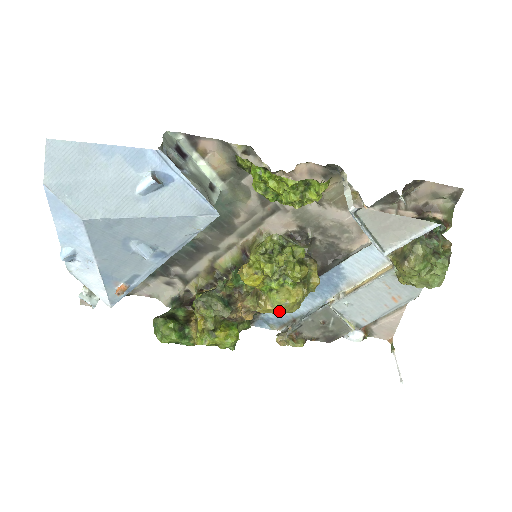
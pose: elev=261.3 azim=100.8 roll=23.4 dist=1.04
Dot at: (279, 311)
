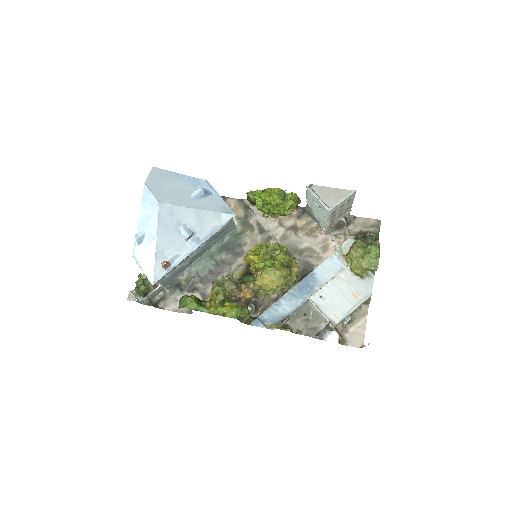
Dot at: (270, 278)
